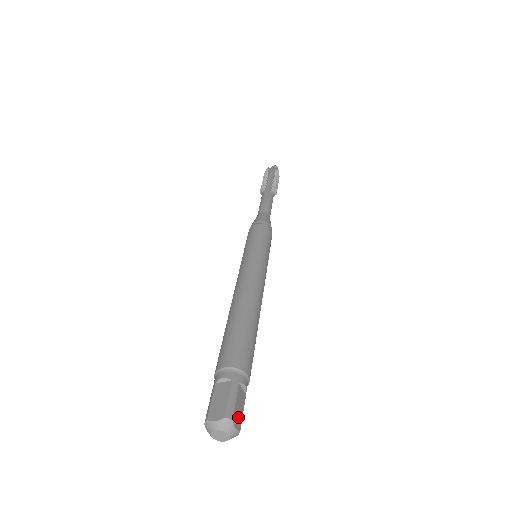
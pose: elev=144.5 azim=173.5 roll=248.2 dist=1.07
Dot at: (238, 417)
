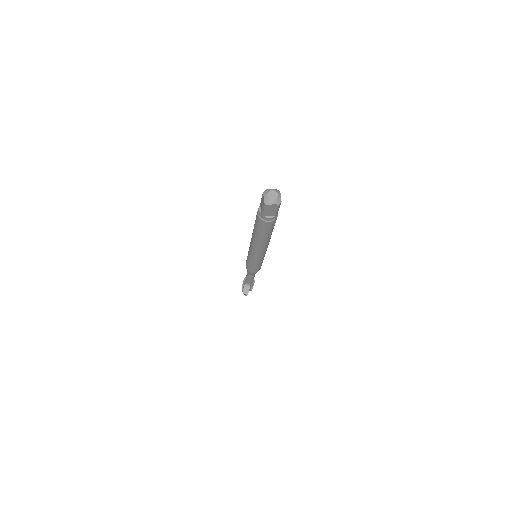
Dot at: occluded
